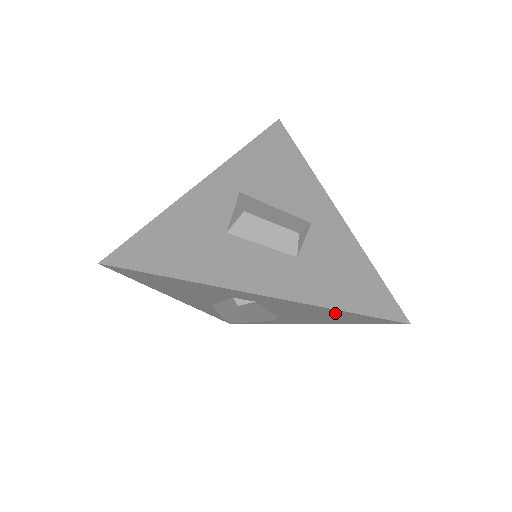
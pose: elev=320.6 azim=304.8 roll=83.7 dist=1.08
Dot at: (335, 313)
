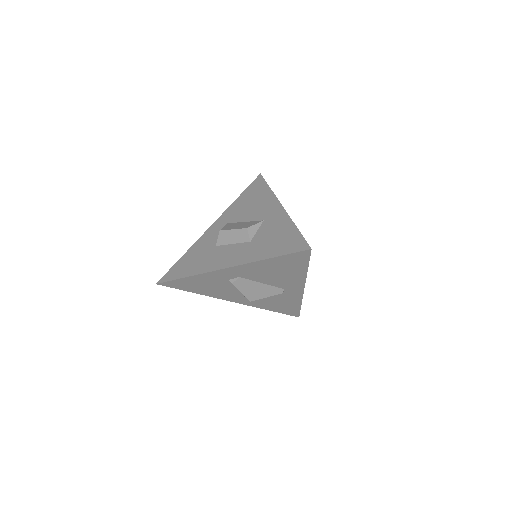
Dot at: (275, 263)
